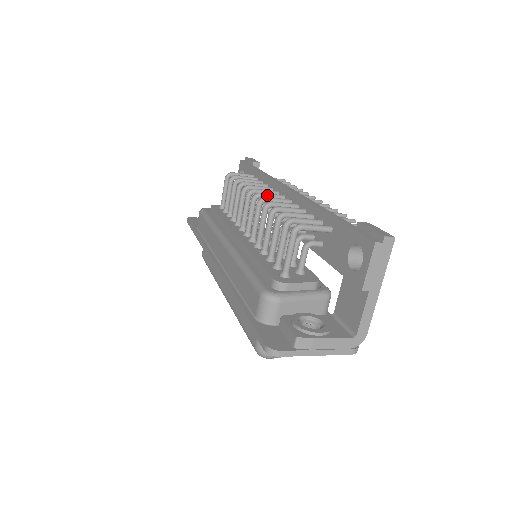
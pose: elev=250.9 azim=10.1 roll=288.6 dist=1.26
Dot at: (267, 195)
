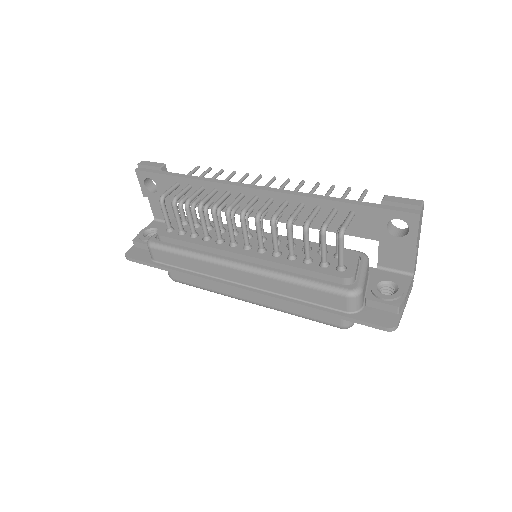
Dot at: (249, 206)
